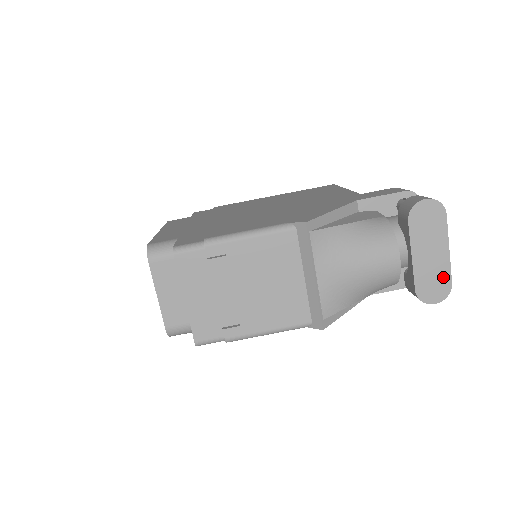
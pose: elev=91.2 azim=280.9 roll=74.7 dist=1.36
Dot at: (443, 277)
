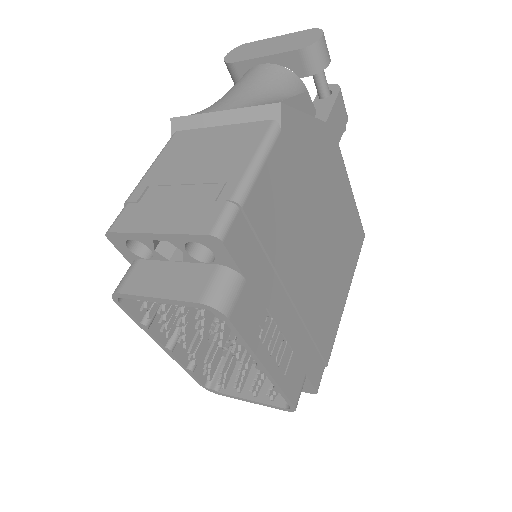
Dot at: (299, 35)
